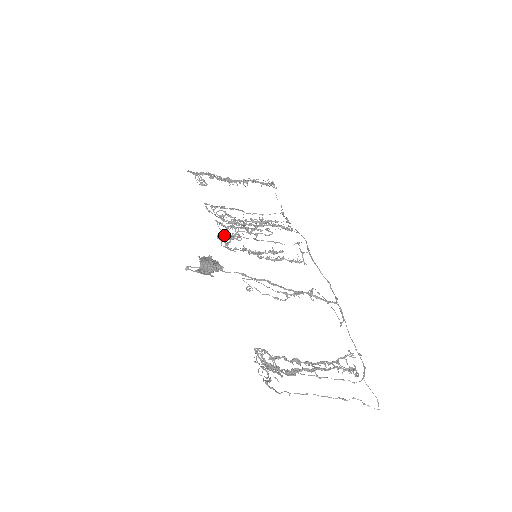
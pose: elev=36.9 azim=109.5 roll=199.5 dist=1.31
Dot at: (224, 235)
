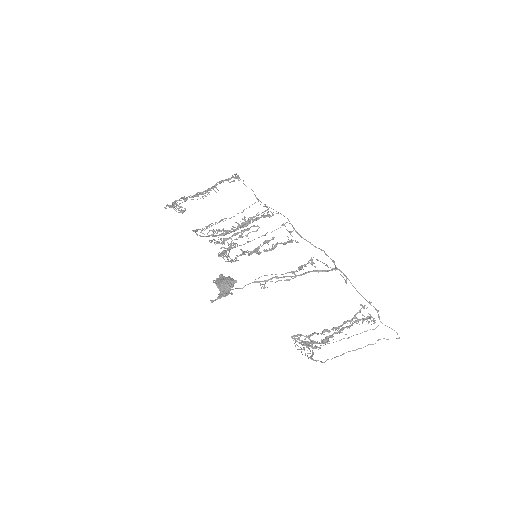
Dot at: (223, 252)
